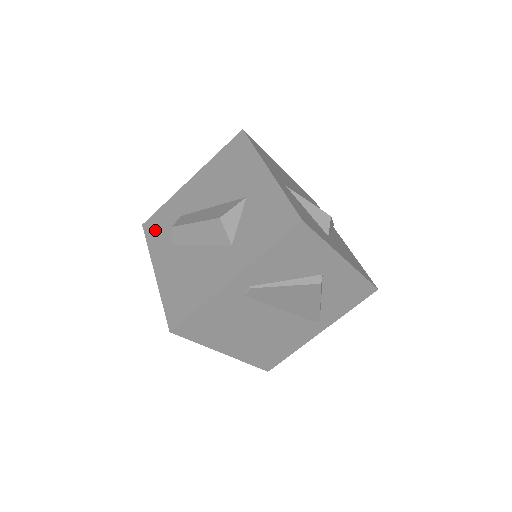
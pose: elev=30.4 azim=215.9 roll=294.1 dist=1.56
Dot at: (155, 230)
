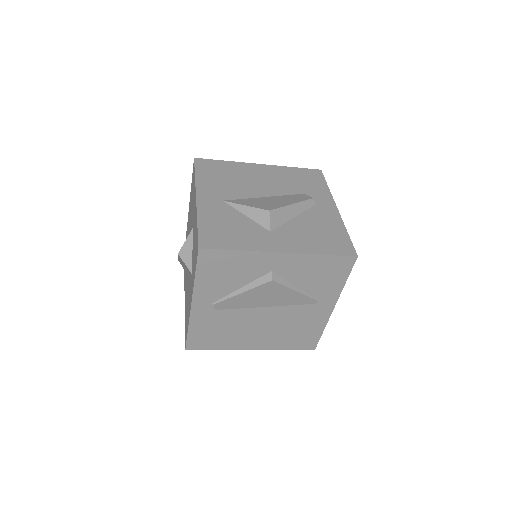
Dot at: occluded
